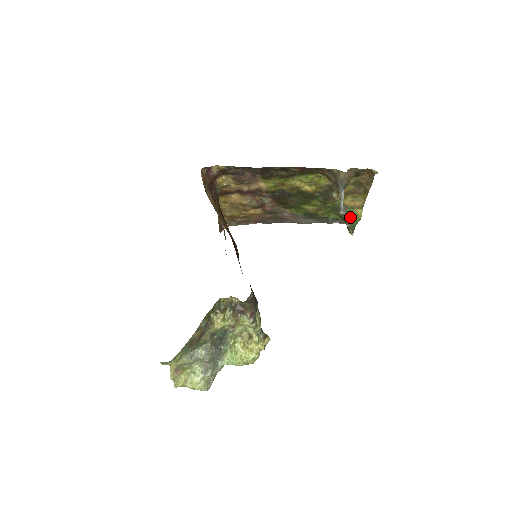
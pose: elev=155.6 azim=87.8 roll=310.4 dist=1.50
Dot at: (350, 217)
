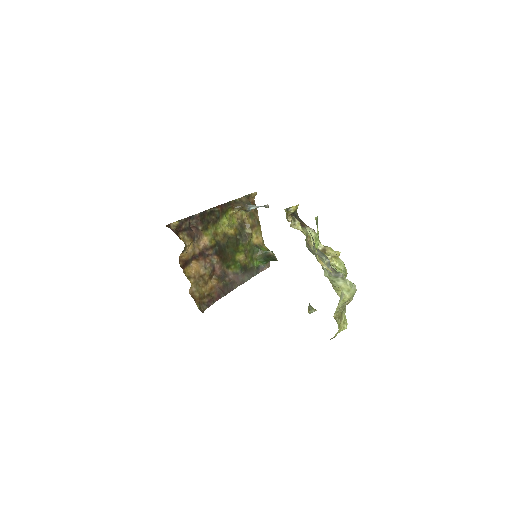
Dot at: occluded
